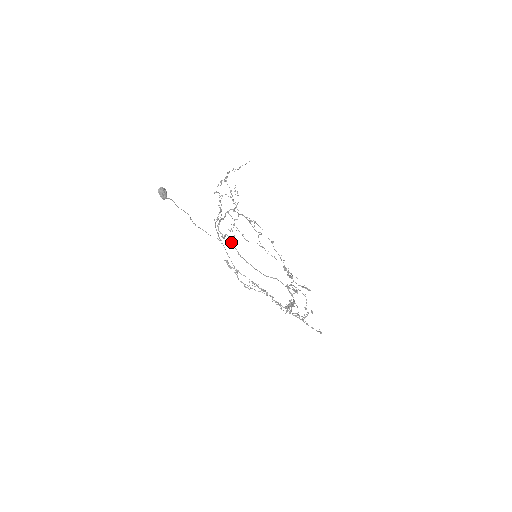
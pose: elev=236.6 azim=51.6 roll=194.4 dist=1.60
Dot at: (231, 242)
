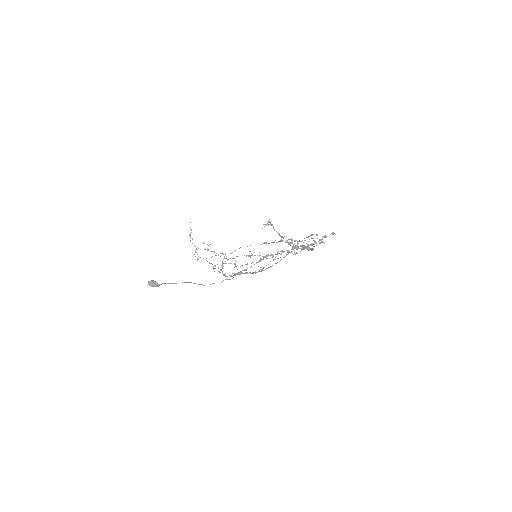
Dot at: occluded
